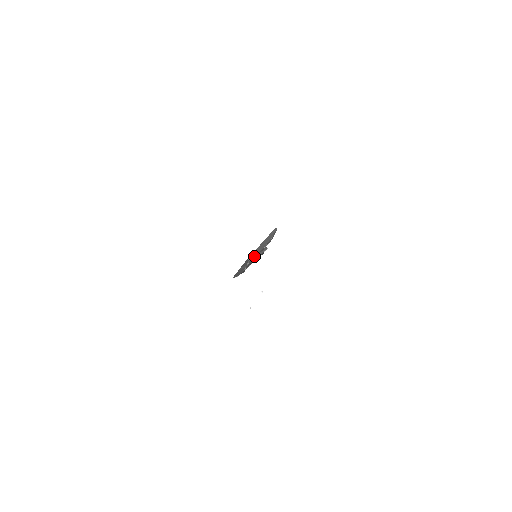
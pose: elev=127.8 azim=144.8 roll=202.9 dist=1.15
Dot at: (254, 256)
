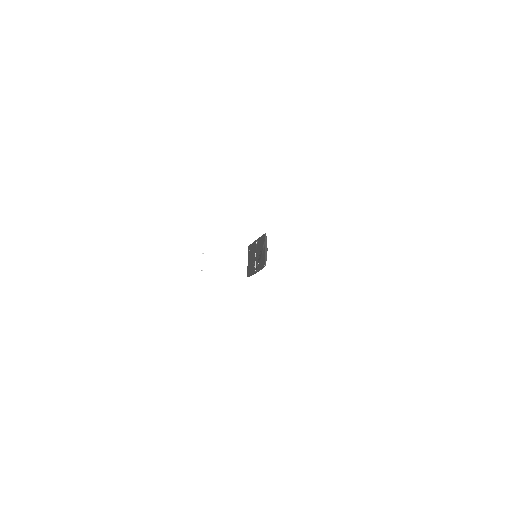
Dot at: (266, 261)
